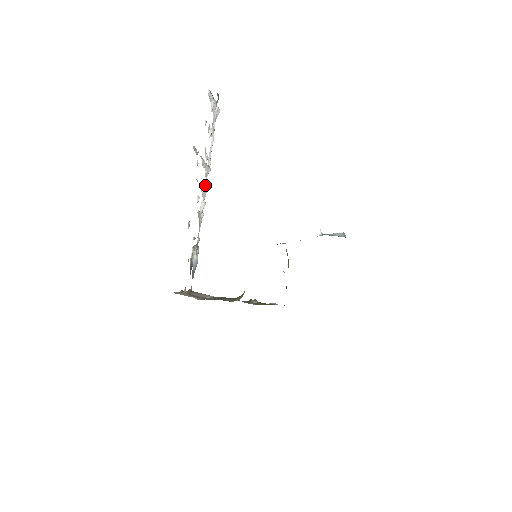
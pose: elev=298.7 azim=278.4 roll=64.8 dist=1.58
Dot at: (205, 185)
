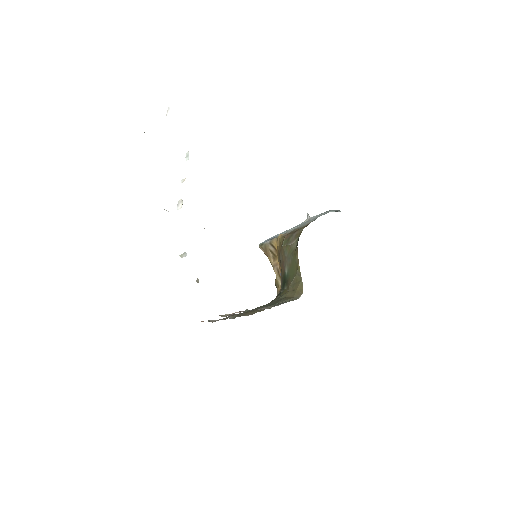
Dot at: occluded
